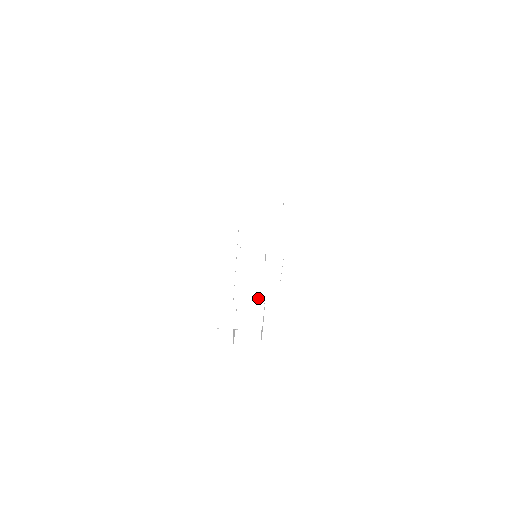
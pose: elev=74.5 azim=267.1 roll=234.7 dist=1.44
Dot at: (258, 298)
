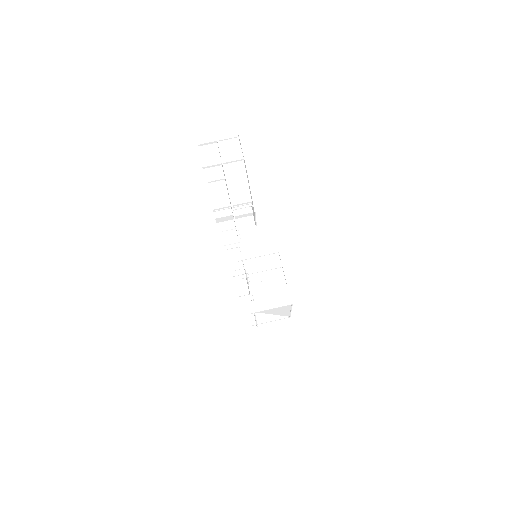
Dot at: occluded
